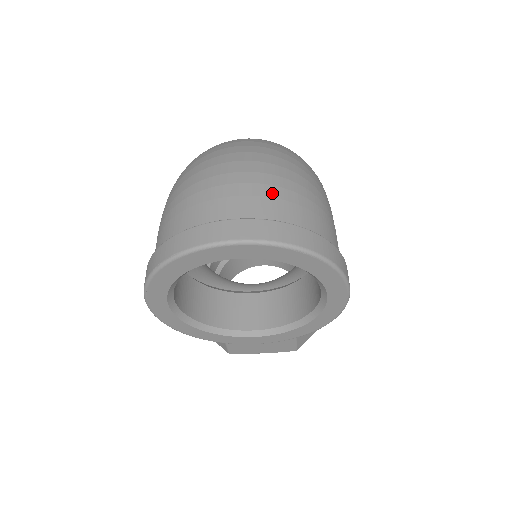
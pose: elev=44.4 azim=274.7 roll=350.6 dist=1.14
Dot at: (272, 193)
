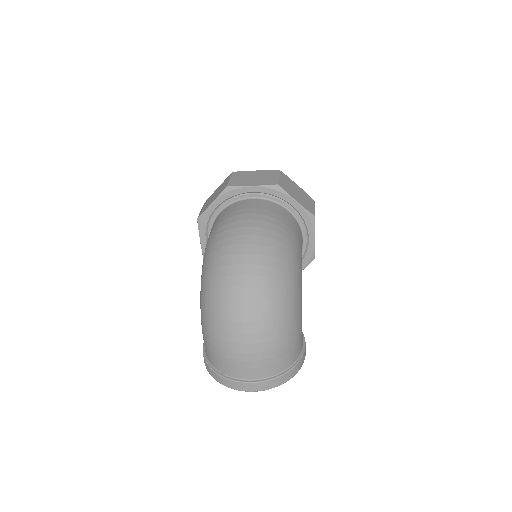
Dot at: (265, 364)
